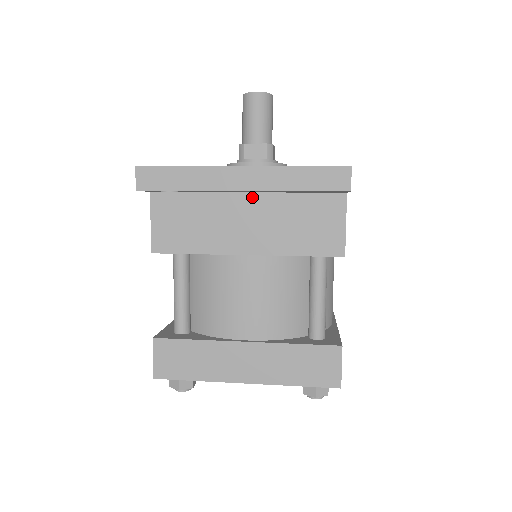
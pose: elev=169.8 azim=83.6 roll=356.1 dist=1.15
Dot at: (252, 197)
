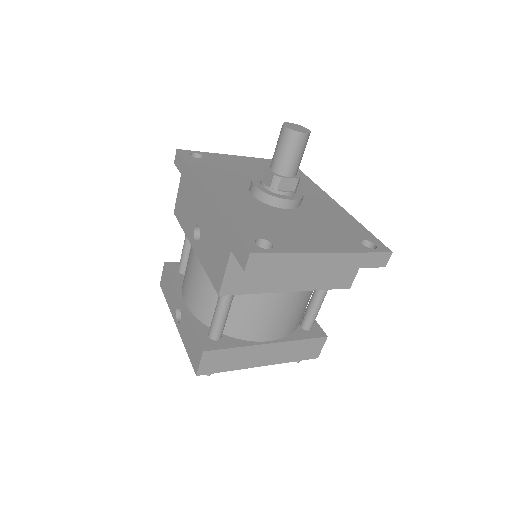
Dot at: occluded
